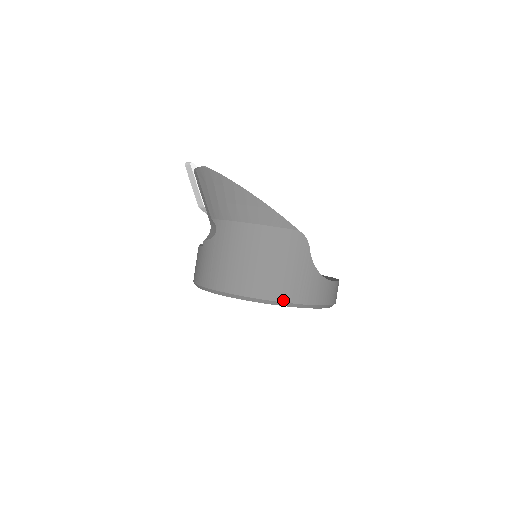
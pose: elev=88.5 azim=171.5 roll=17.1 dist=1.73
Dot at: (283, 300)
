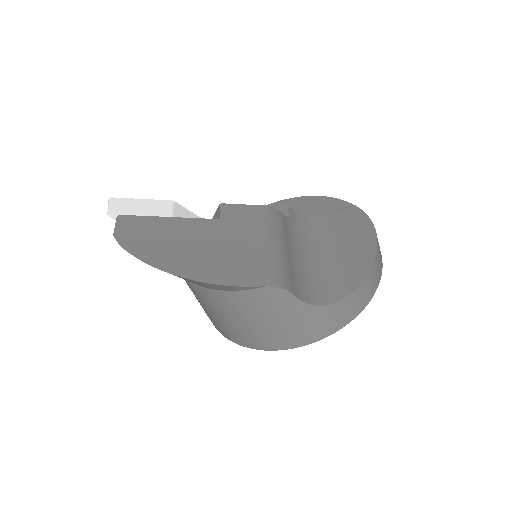
Dot at: (288, 347)
